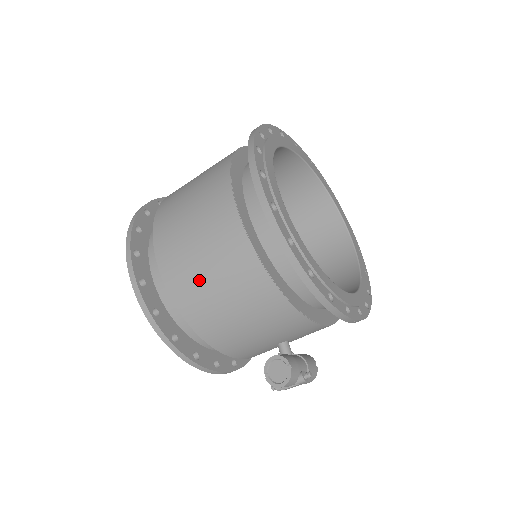
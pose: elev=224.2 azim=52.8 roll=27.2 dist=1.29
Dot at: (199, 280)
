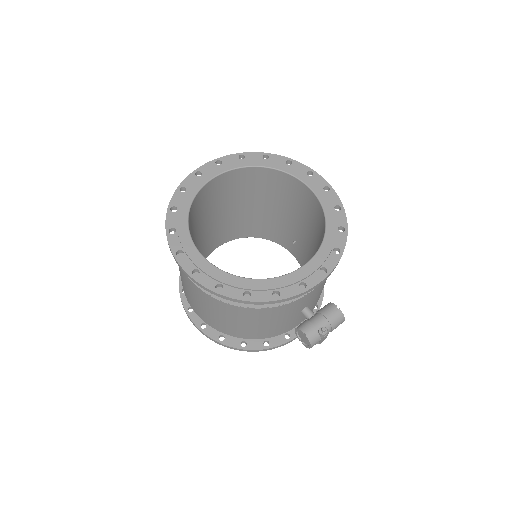
Dot at: (215, 319)
